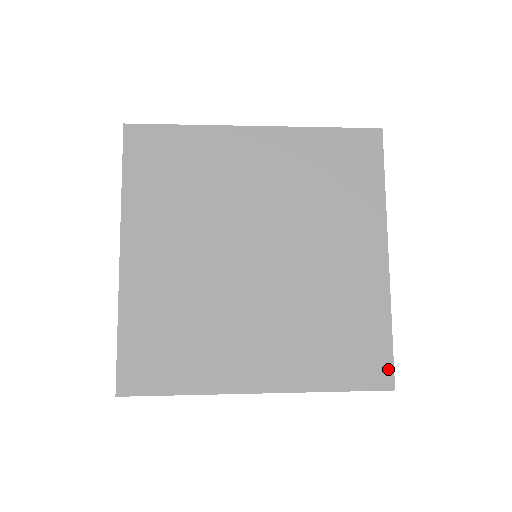
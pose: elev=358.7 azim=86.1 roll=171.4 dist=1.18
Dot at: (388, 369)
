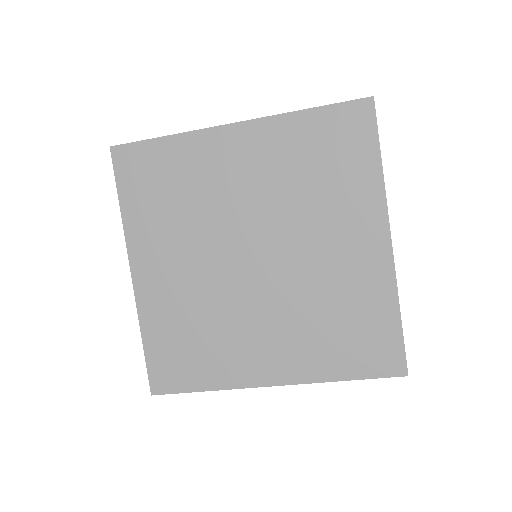
Dot at: (399, 356)
